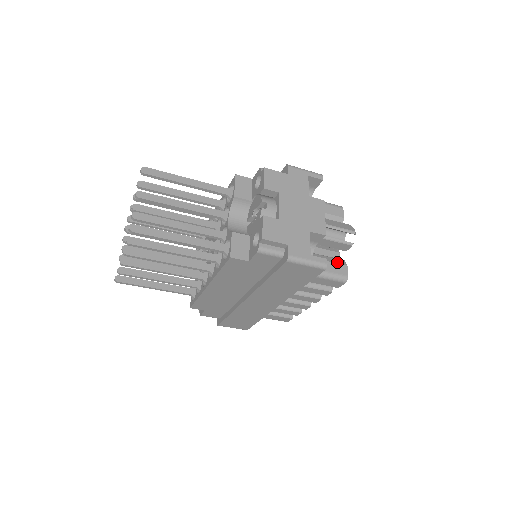
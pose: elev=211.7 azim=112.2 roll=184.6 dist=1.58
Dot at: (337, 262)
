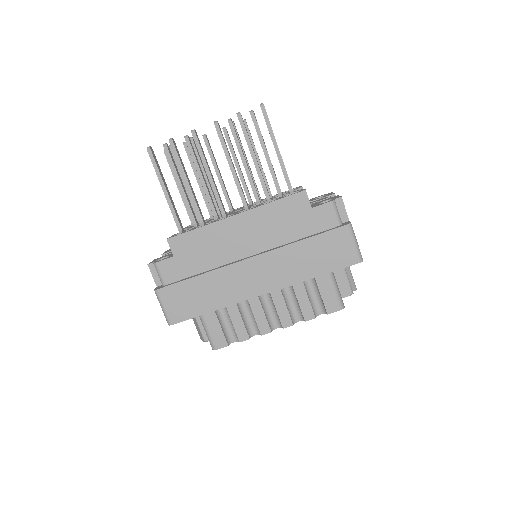
Dot at: occluded
